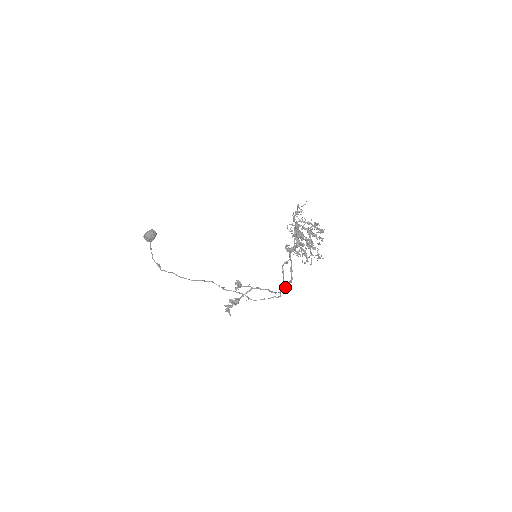
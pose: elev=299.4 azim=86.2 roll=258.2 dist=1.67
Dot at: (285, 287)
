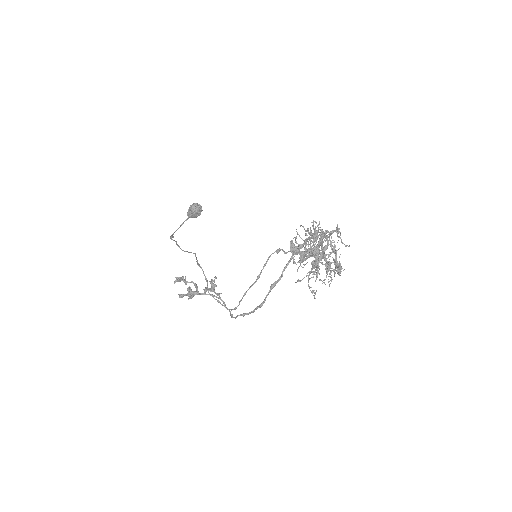
Dot at: (249, 312)
